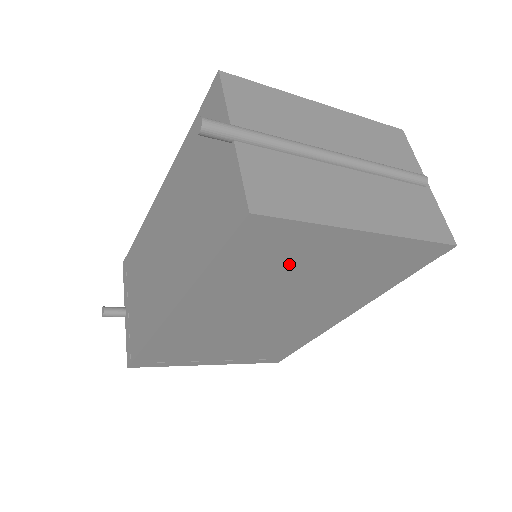
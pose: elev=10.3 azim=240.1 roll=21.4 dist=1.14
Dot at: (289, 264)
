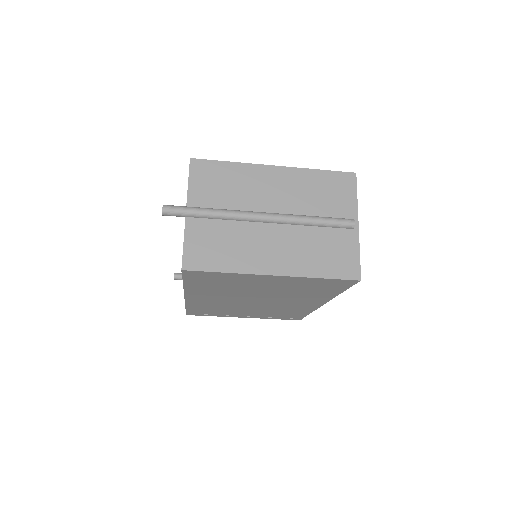
Dot at: (236, 284)
